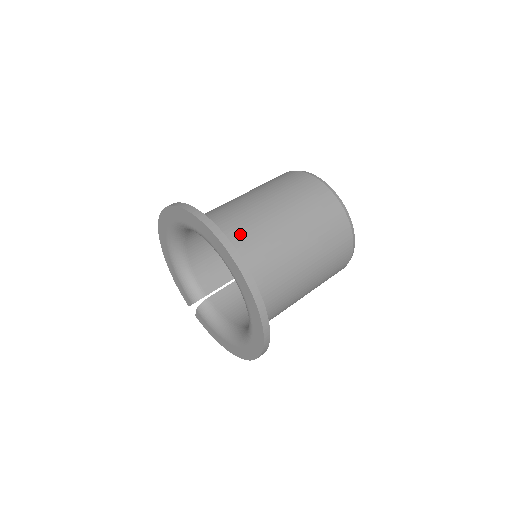
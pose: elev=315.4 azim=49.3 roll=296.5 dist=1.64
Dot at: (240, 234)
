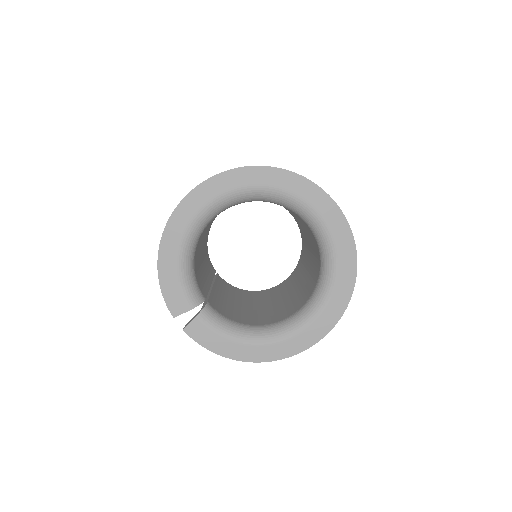
Dot at: occluded
